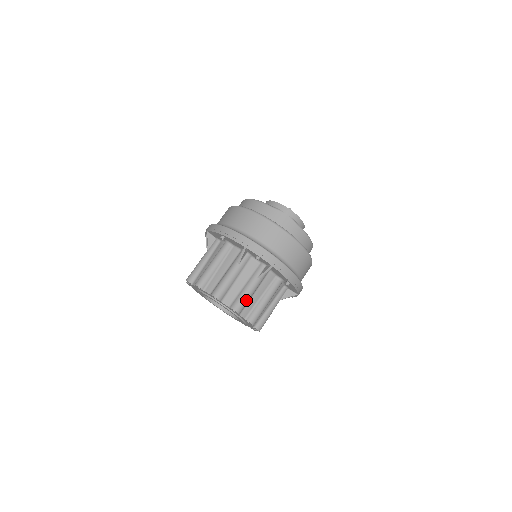
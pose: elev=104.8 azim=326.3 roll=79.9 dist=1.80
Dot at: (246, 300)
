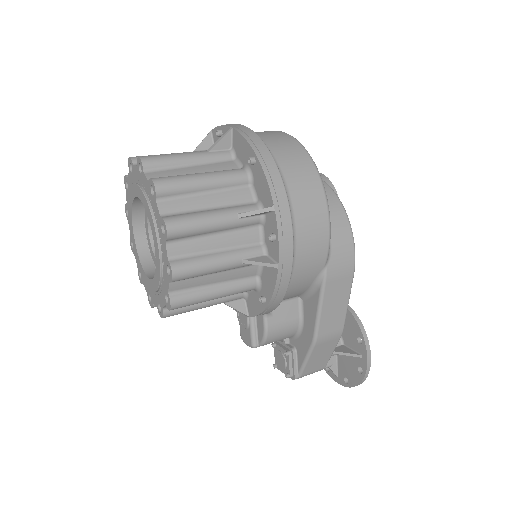
Dot at: (167, 157)
